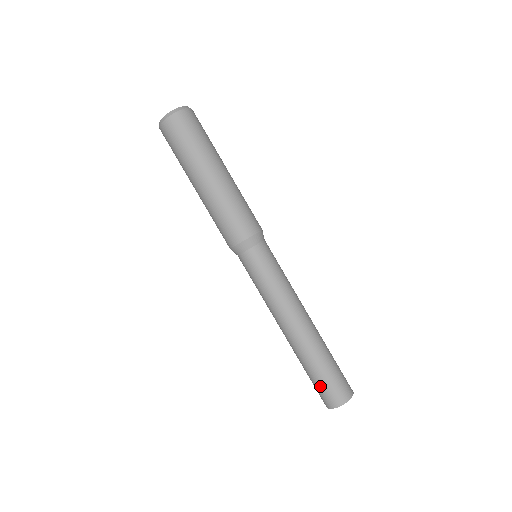
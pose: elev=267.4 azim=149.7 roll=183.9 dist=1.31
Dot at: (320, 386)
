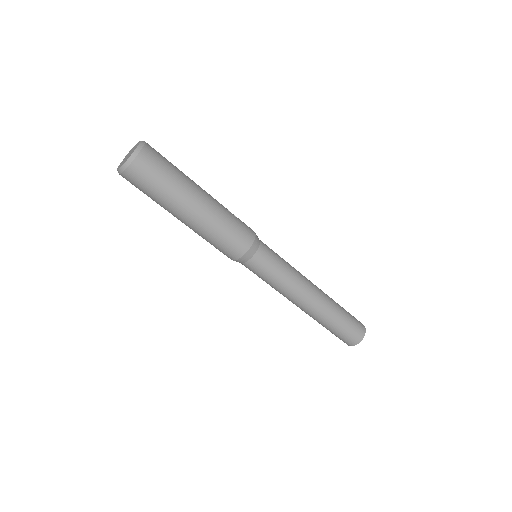
Dot at: occluded
